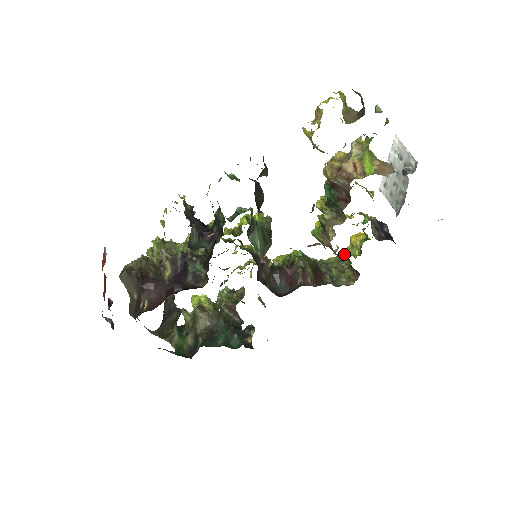
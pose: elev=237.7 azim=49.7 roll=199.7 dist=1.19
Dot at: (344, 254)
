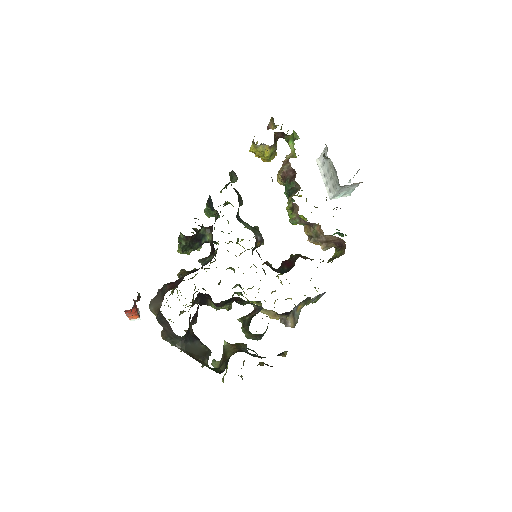
Dot at: (334, 255)
